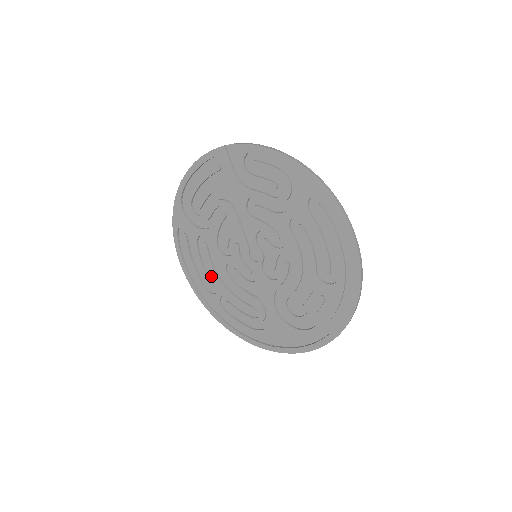
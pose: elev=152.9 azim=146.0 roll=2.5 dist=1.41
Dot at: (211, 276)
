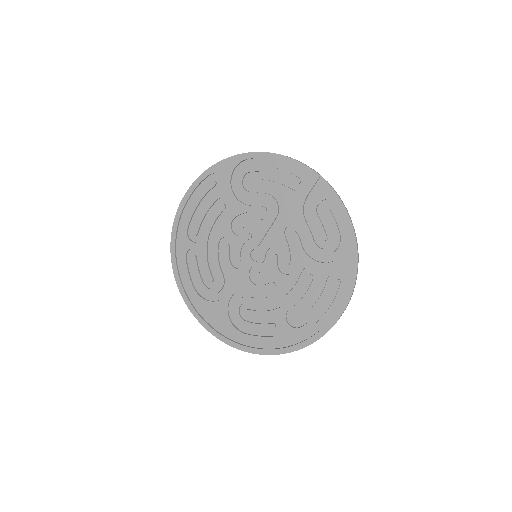
Dot at: (202, 228)
